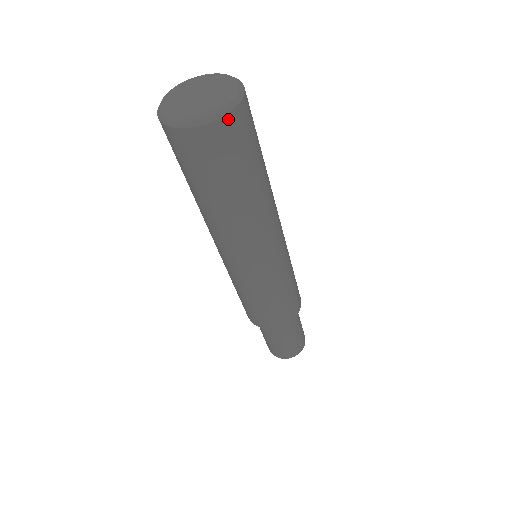
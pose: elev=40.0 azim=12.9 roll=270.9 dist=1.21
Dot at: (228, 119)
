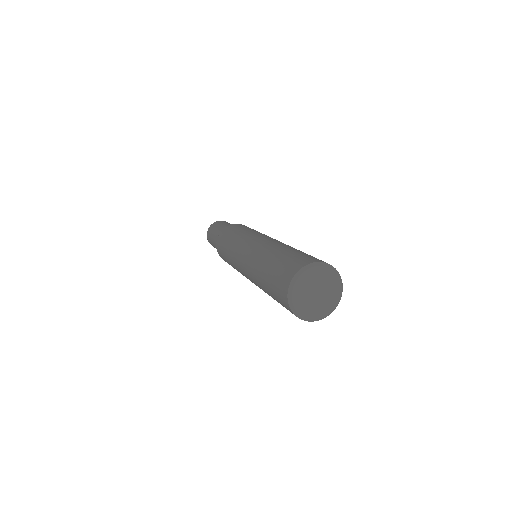
Dot at: occluded
